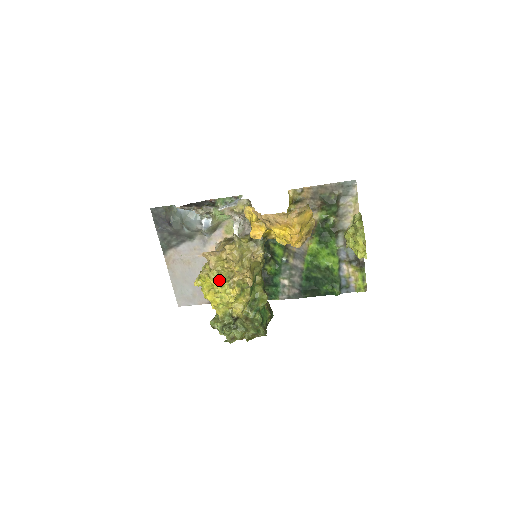
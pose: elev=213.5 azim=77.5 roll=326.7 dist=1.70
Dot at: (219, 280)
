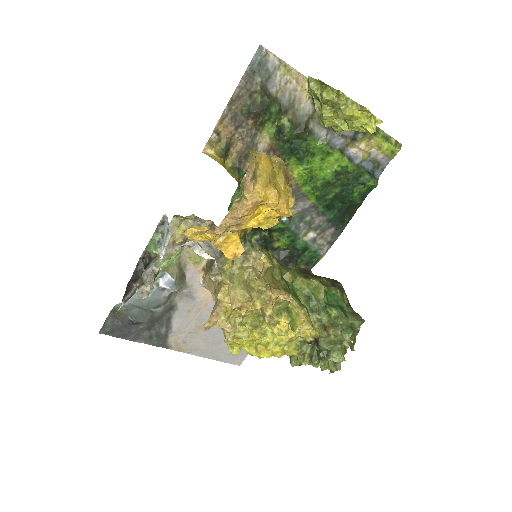
Dot at: (254, 332)
